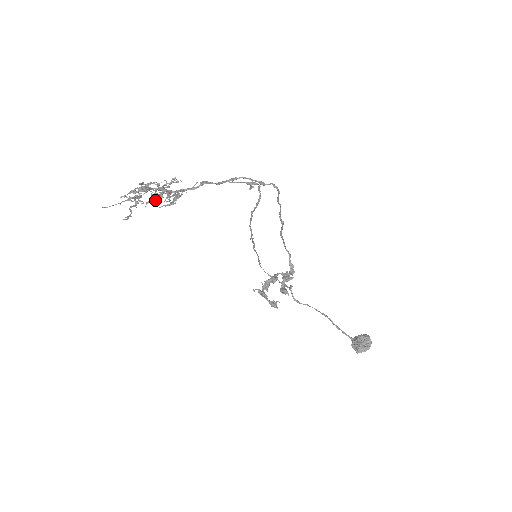
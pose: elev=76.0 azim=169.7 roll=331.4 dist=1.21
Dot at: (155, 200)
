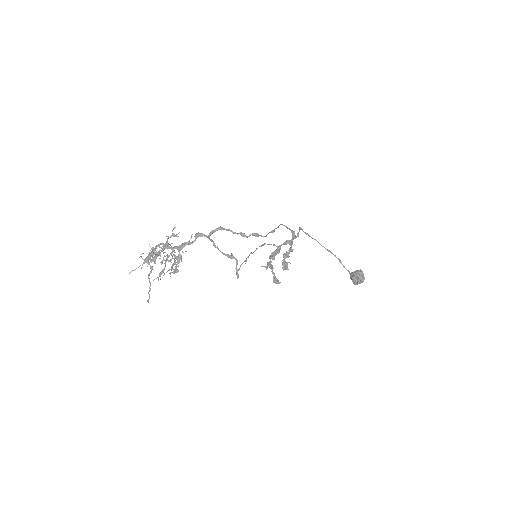
Dot at: (163, 272)
